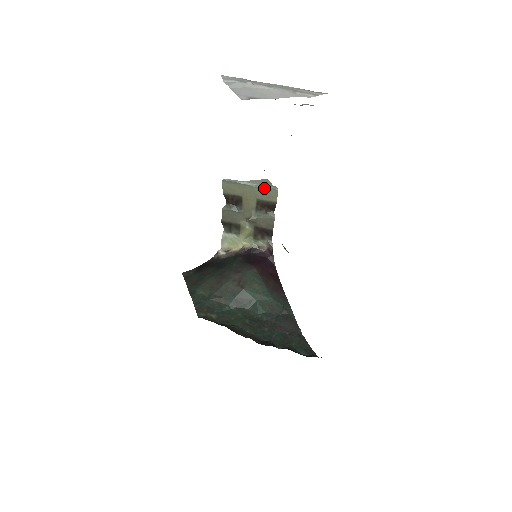
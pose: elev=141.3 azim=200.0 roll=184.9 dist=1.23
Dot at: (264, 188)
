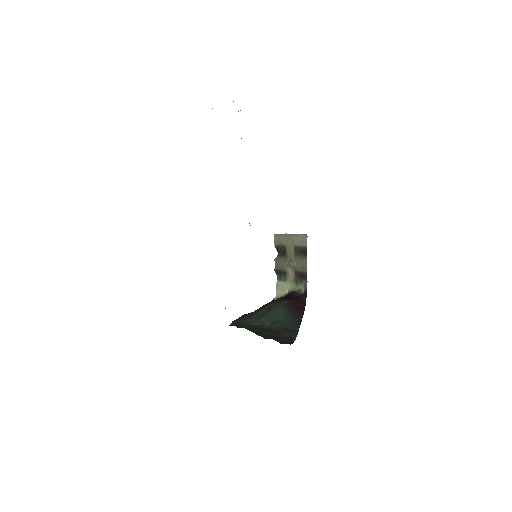
Dot at: (298, 235)
